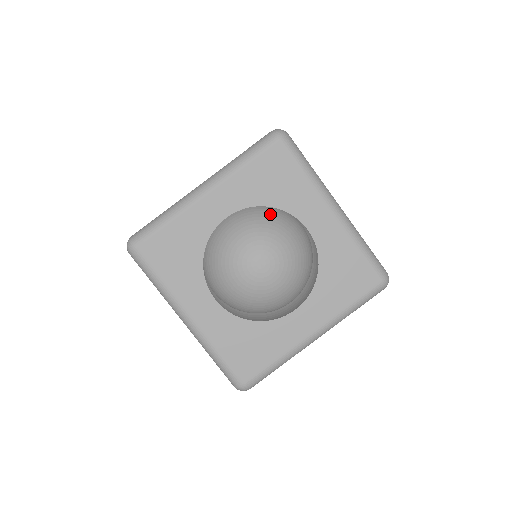
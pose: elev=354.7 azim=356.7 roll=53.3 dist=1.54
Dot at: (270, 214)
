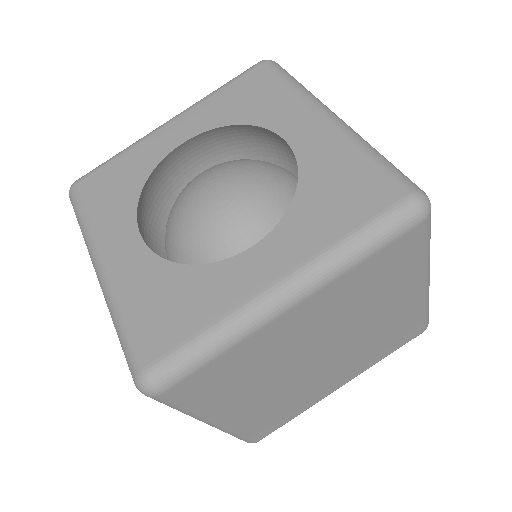
Dot at: occluded
